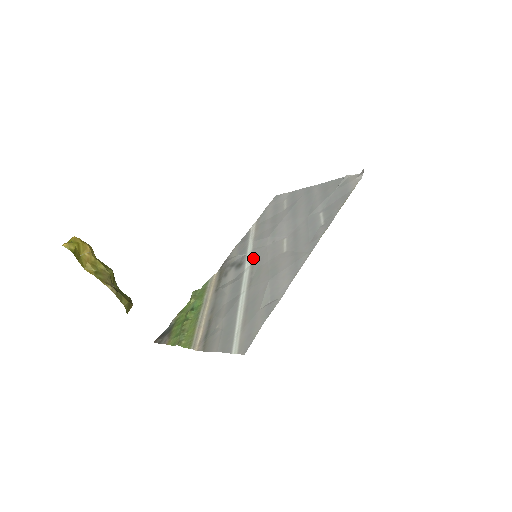
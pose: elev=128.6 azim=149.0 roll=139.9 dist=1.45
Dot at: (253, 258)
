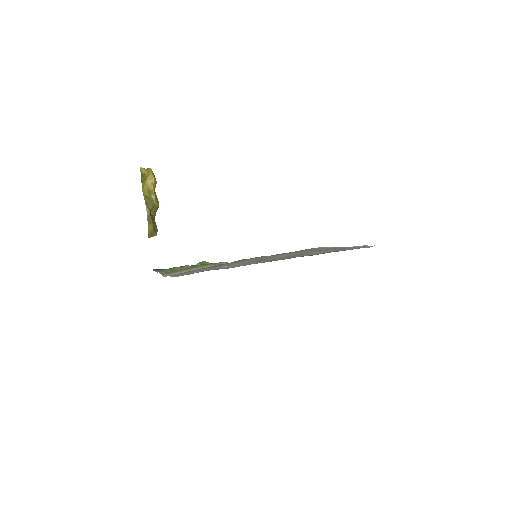
Dot at: occluded
